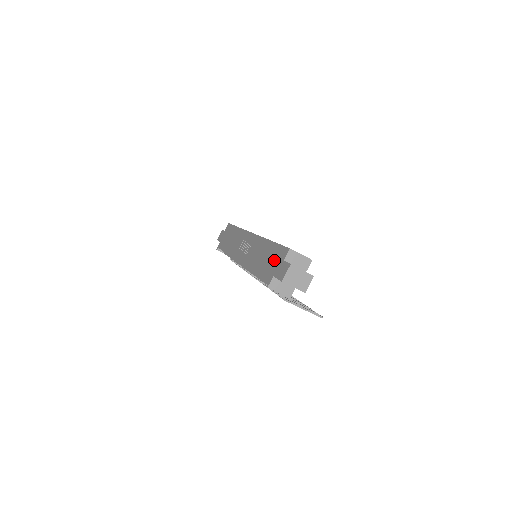
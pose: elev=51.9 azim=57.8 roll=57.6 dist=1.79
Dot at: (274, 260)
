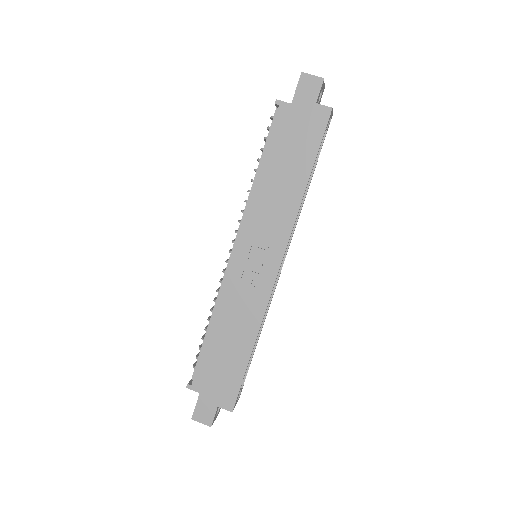
Dot at: (221, 382)
